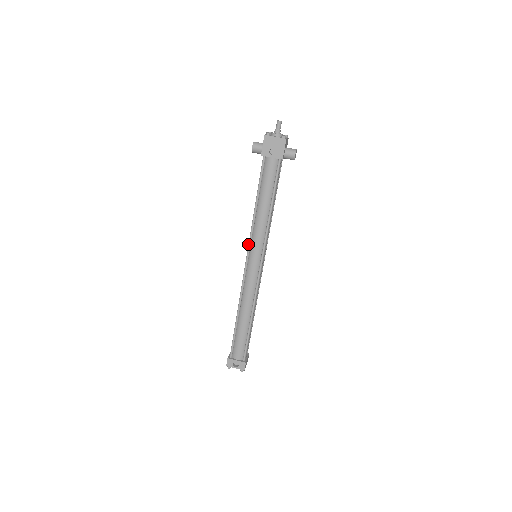
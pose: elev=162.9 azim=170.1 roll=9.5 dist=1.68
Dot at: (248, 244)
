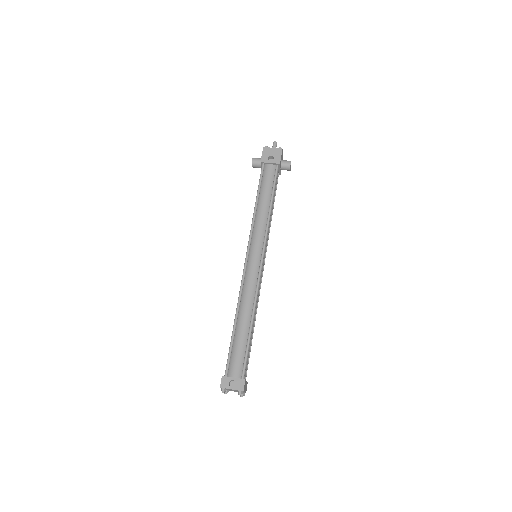
Dot at: occluded
